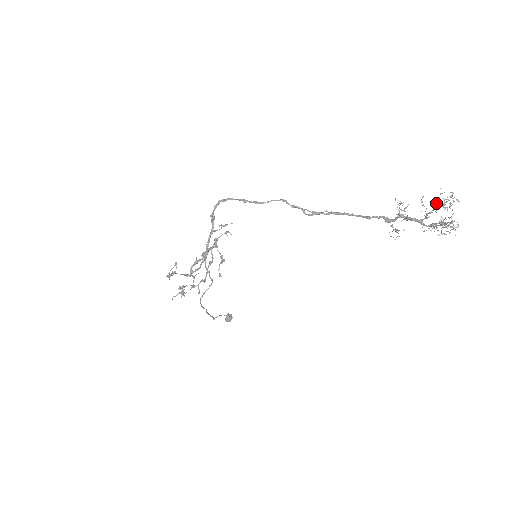
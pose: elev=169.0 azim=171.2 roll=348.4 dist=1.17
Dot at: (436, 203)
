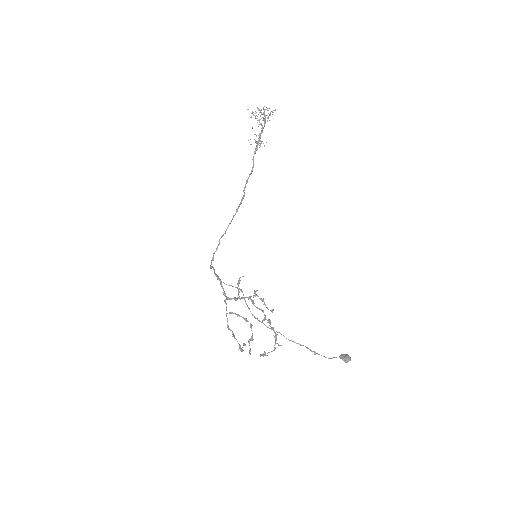
Dot at: occluded
